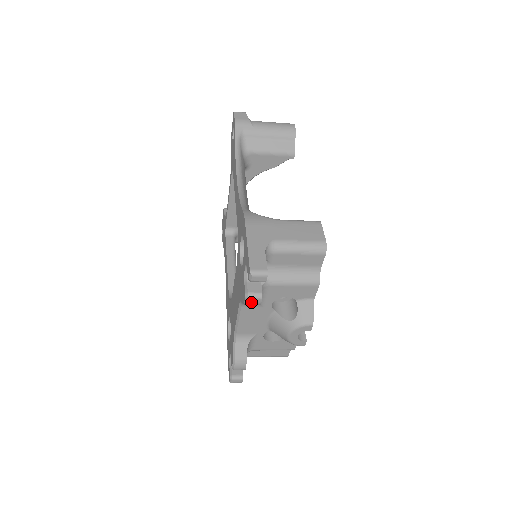
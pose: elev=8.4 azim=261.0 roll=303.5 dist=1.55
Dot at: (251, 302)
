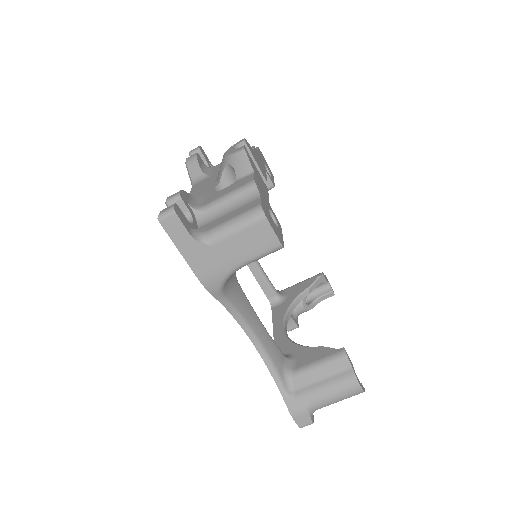
Dot at: (189, 158)
